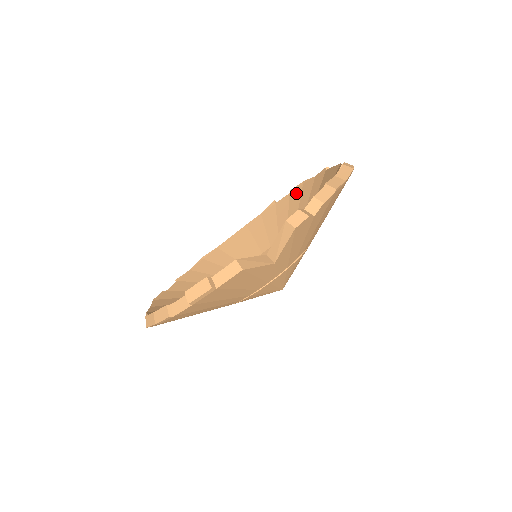
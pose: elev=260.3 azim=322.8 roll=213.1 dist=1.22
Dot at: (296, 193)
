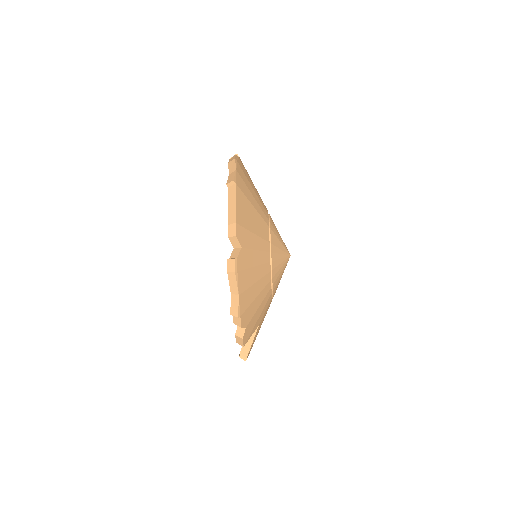
Dot at: occluded
